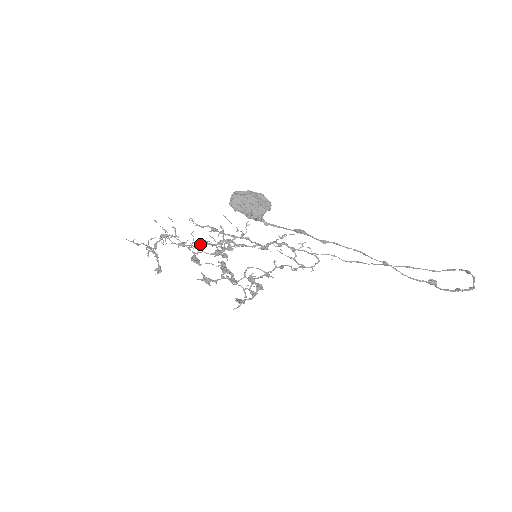
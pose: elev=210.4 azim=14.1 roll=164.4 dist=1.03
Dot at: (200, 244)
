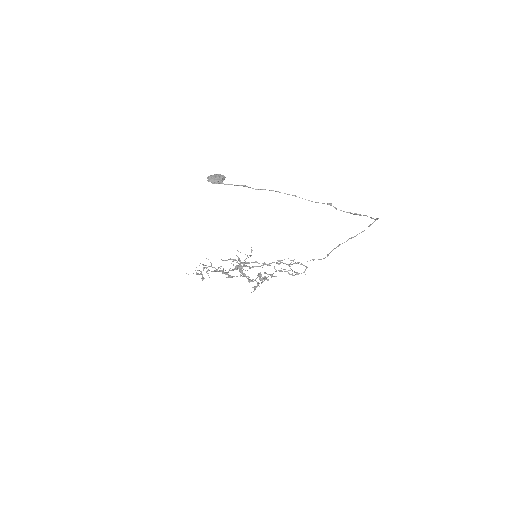
Dot at: occluded
